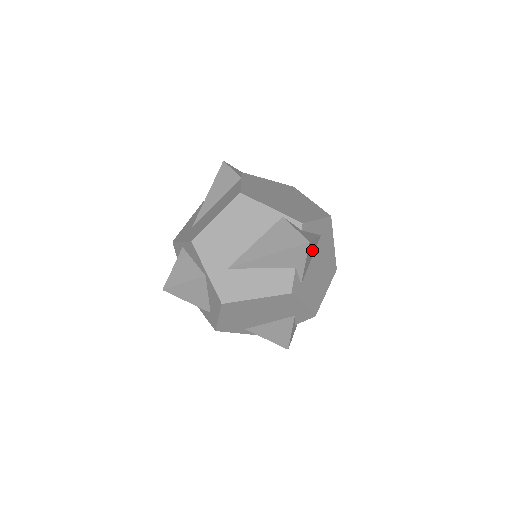
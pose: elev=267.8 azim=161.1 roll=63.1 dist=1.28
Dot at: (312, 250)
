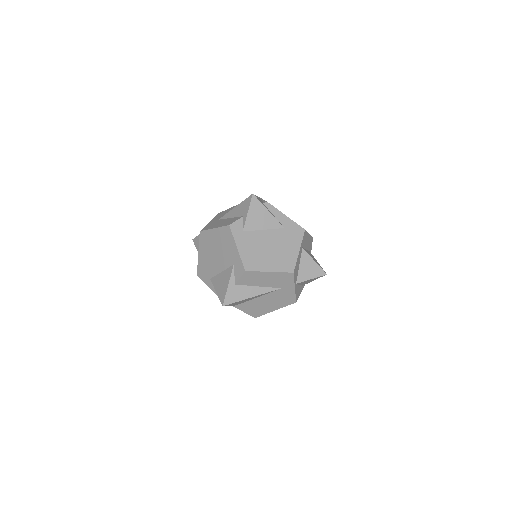
Dot at: (264, 219)
